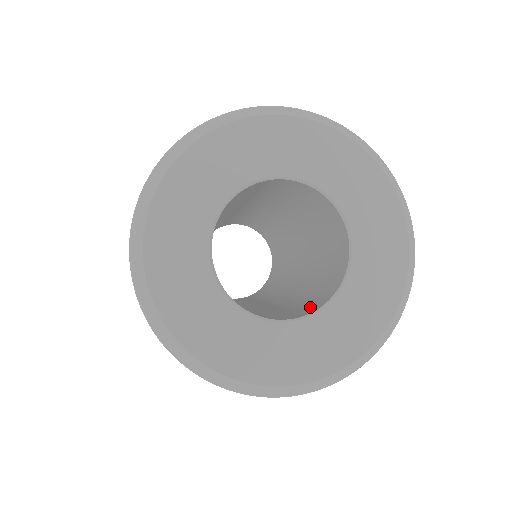
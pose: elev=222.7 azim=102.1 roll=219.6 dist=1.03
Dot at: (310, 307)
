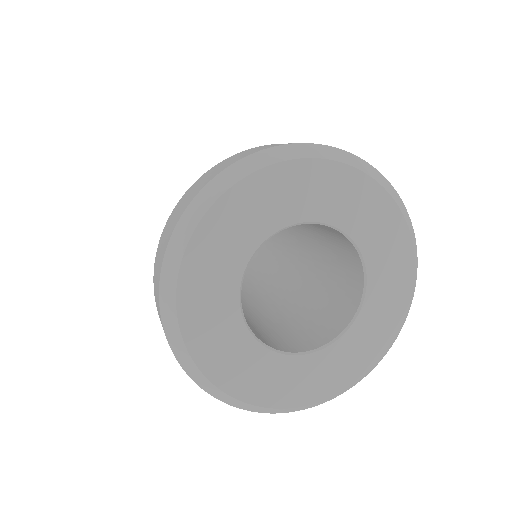
Dot at: (310, 338)
